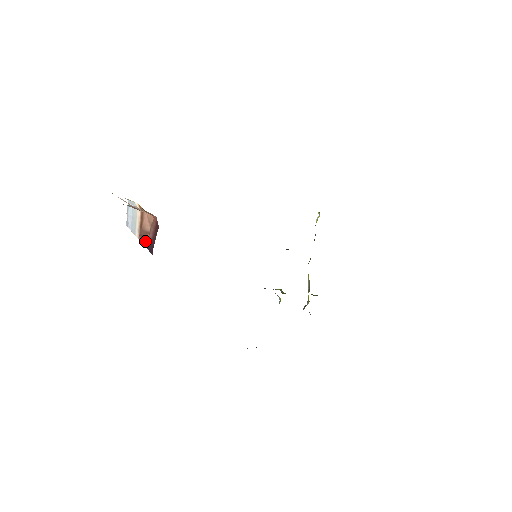
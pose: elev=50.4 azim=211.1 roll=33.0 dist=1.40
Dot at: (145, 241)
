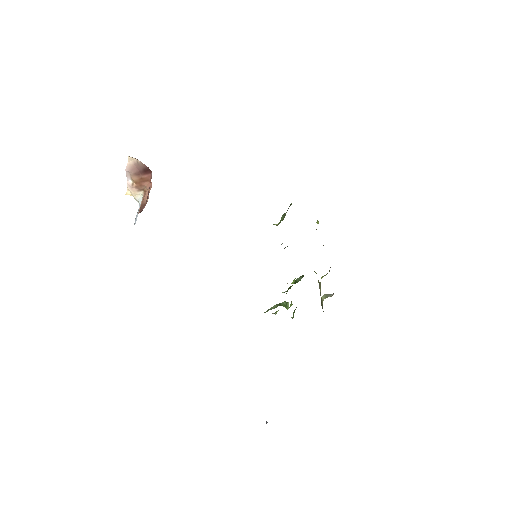
Dot at: (142, 210)
